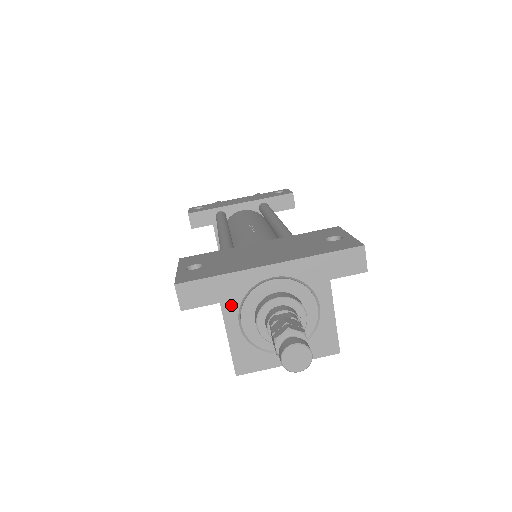
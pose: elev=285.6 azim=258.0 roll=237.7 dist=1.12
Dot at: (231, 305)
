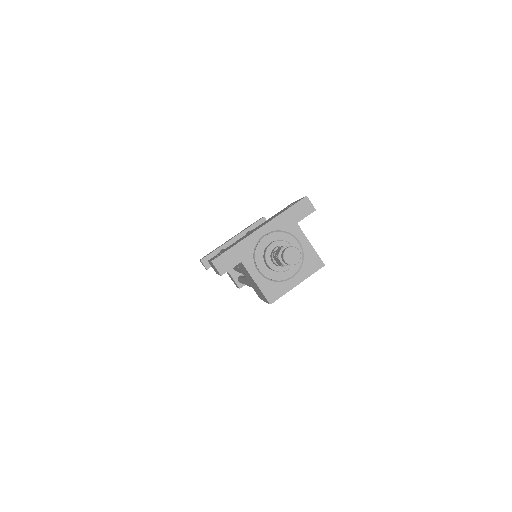
Dot at: (248, 261)
